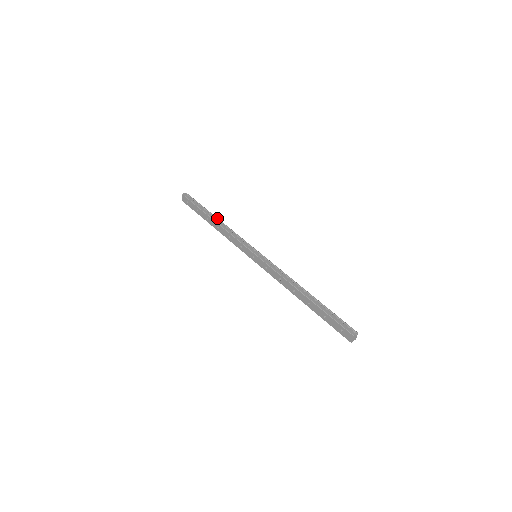
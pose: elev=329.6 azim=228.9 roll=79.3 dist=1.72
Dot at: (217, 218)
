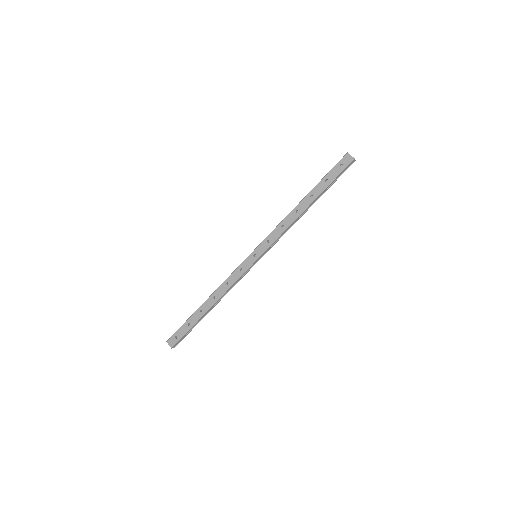
Dot at: occluded
